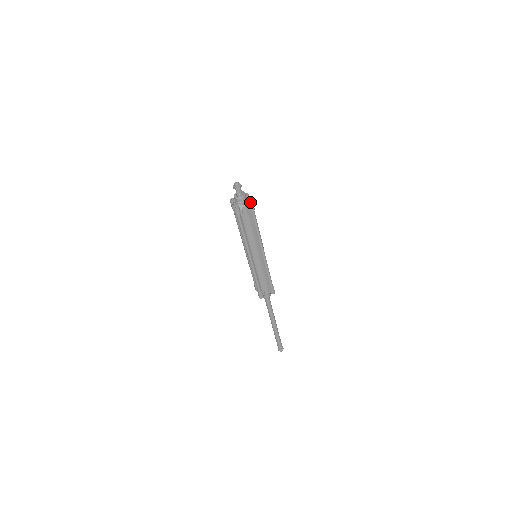
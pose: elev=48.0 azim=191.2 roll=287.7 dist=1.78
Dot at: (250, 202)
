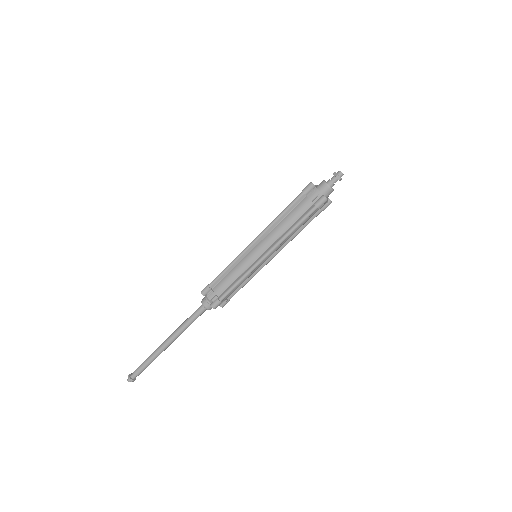
Dot at: (328, 199)
